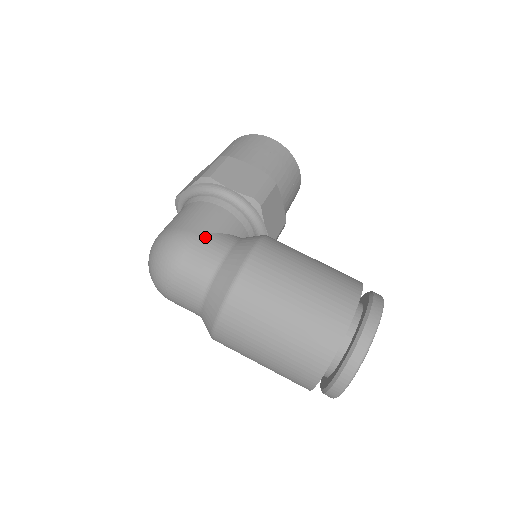
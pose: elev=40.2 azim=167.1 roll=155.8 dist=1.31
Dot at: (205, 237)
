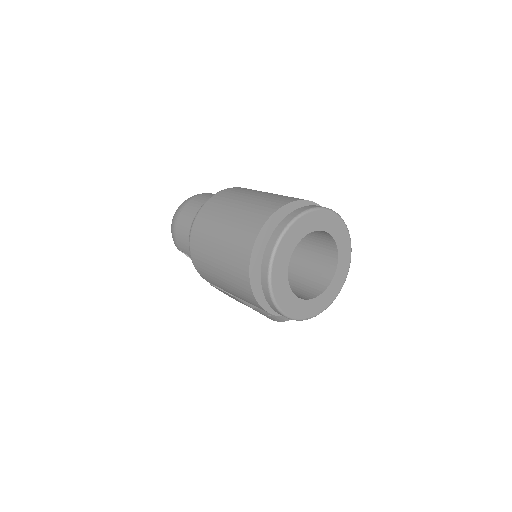
Dot at: occluded
